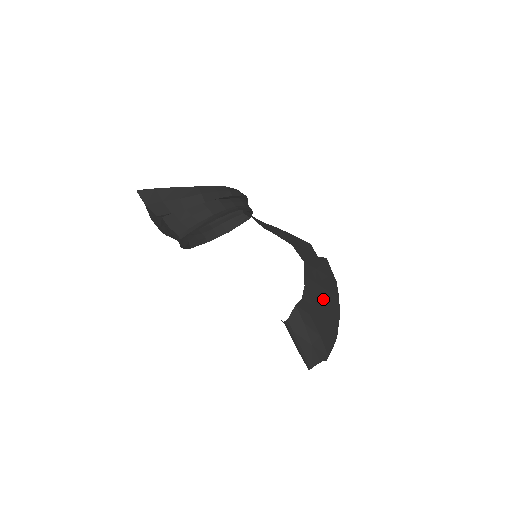
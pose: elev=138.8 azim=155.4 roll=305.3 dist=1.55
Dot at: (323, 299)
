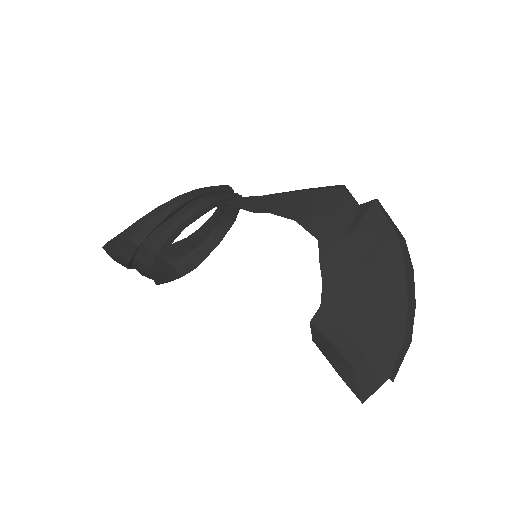
Dot at: (365, 287)
